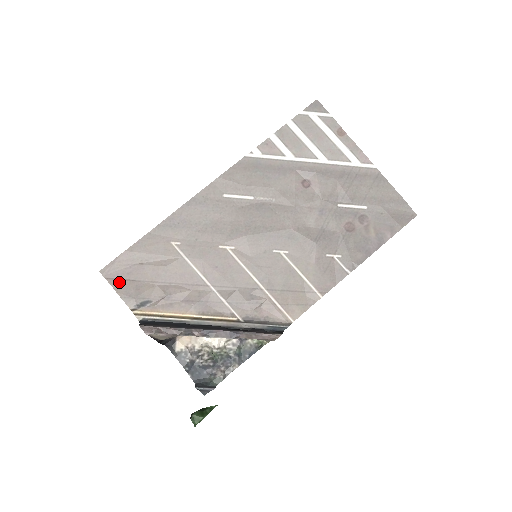
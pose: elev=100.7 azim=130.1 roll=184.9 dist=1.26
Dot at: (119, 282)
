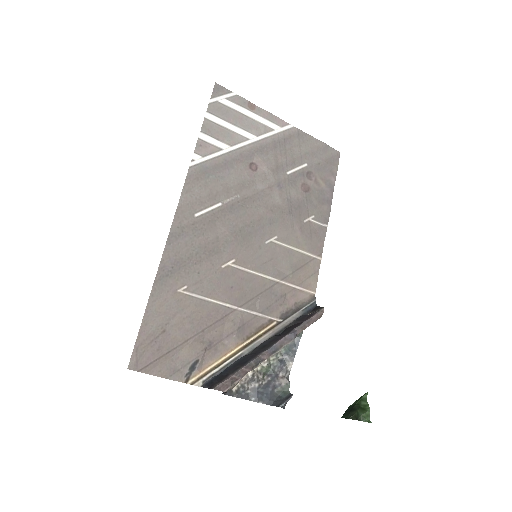
Dot at: (154, 365)
